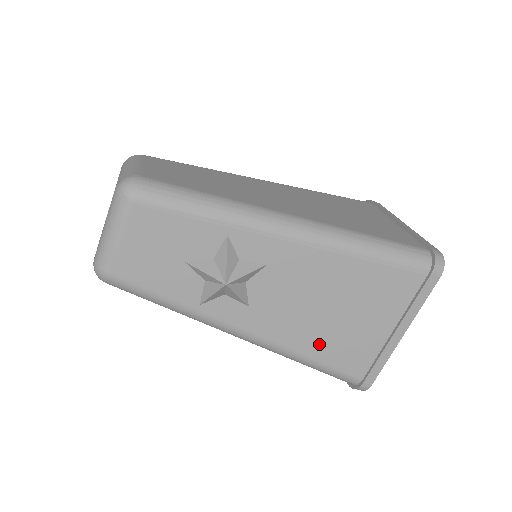
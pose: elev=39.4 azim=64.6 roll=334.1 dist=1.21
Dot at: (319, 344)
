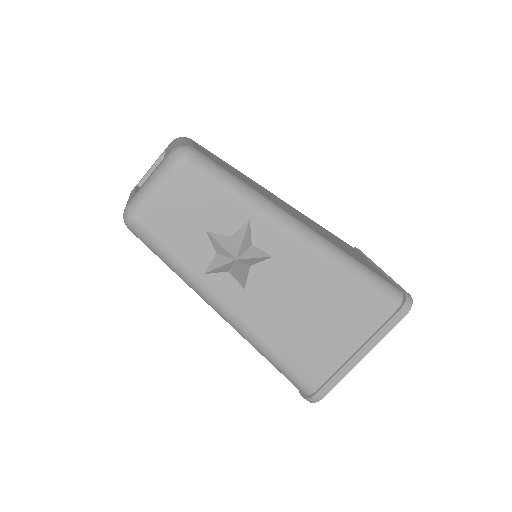
Dot at: (291, 344)
